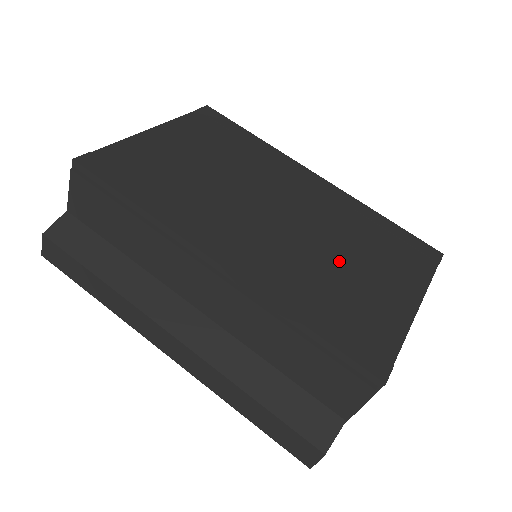
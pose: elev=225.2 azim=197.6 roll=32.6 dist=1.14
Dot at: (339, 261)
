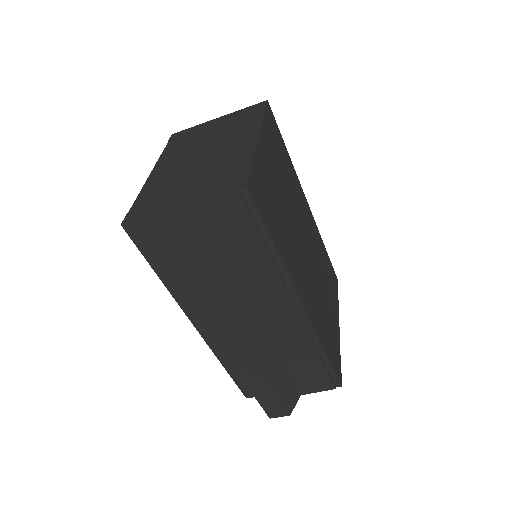
Dot at: (324, 294)
